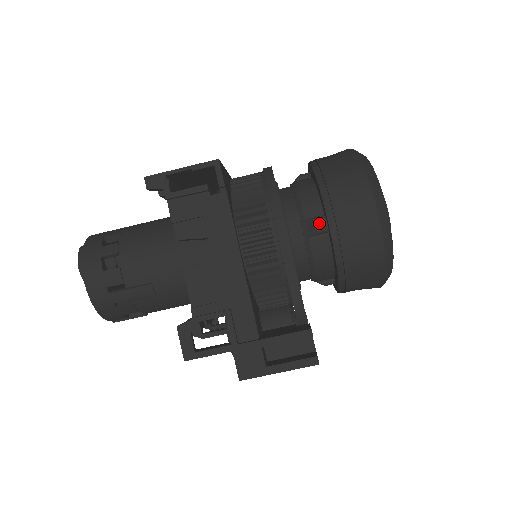
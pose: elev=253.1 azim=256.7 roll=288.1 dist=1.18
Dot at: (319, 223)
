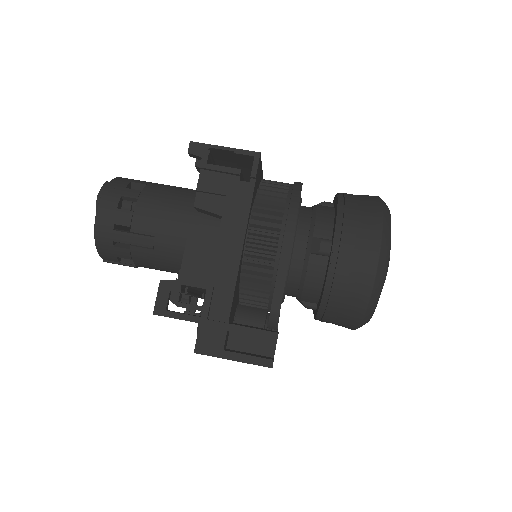
Dot at: (324, 244)
